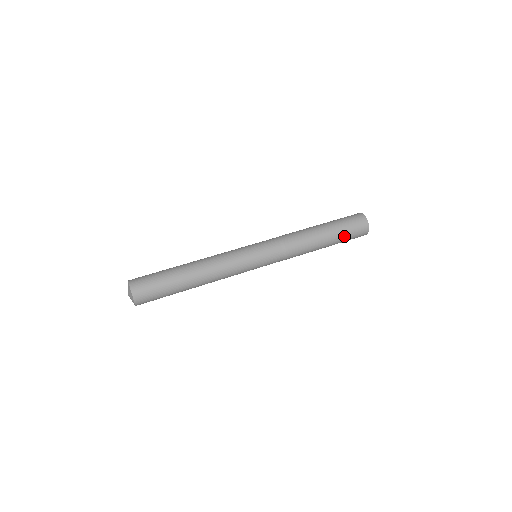
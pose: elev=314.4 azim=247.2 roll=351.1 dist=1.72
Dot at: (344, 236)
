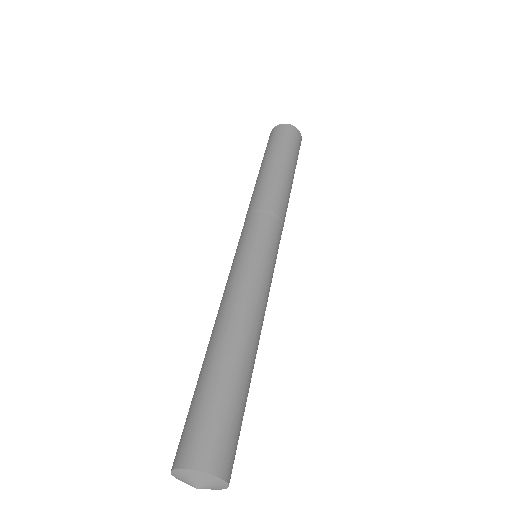
Dot at: (293, 154)
